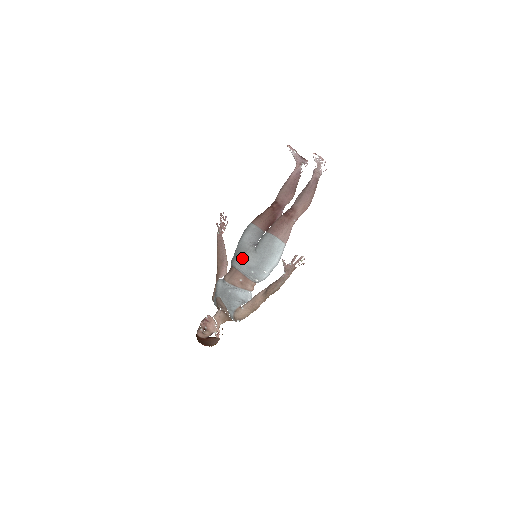
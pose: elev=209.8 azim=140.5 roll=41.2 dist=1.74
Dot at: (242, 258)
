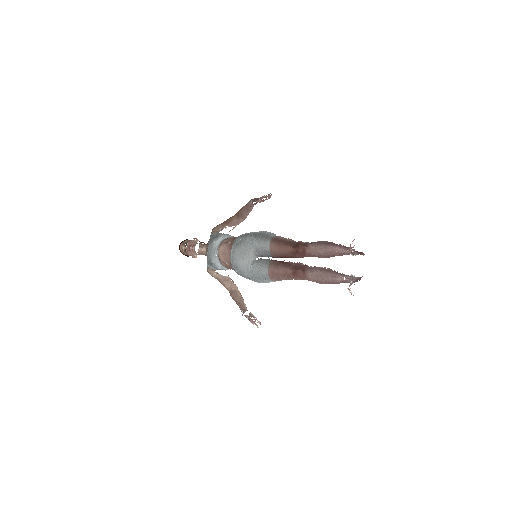
Dot at: (238, 257)
